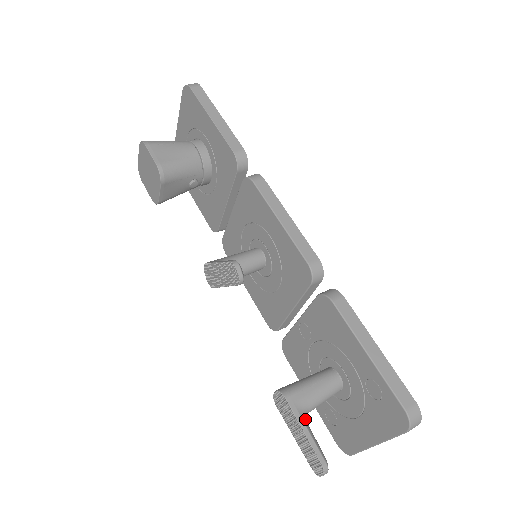
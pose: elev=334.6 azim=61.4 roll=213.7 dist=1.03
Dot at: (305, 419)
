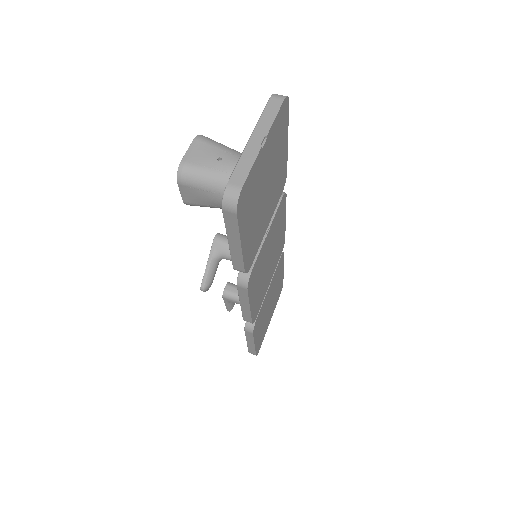
Dot at: (230, 302)
